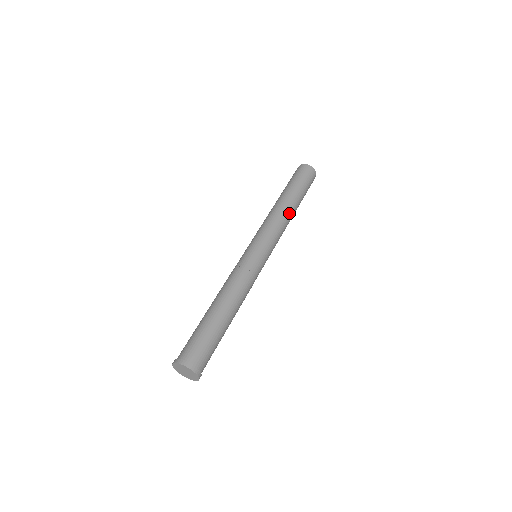
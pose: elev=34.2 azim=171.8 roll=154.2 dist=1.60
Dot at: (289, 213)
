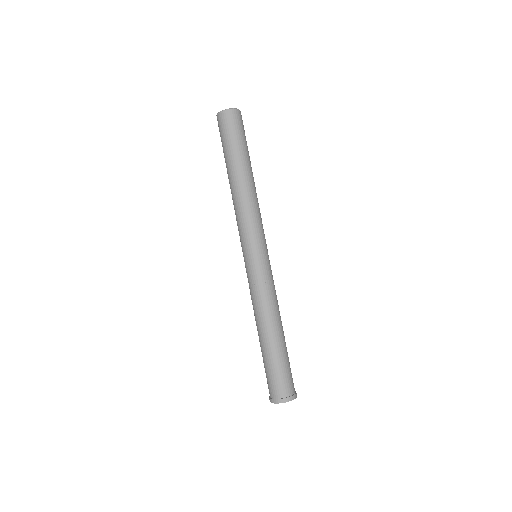
Dot at: (251, 188)
